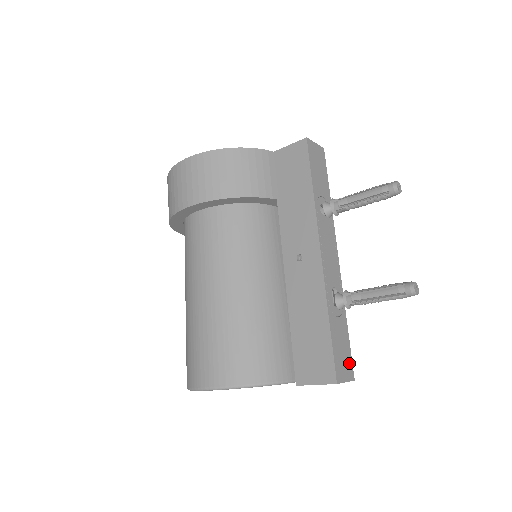
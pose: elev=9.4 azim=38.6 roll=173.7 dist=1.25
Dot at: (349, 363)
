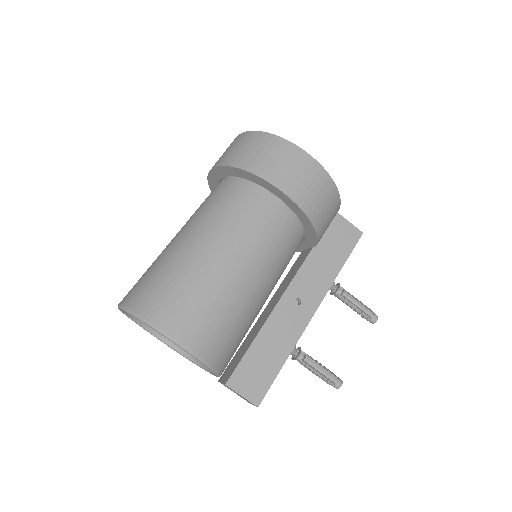
Dot at: occluded
